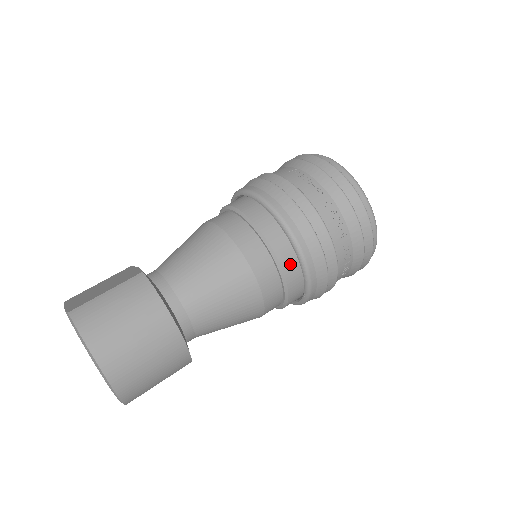
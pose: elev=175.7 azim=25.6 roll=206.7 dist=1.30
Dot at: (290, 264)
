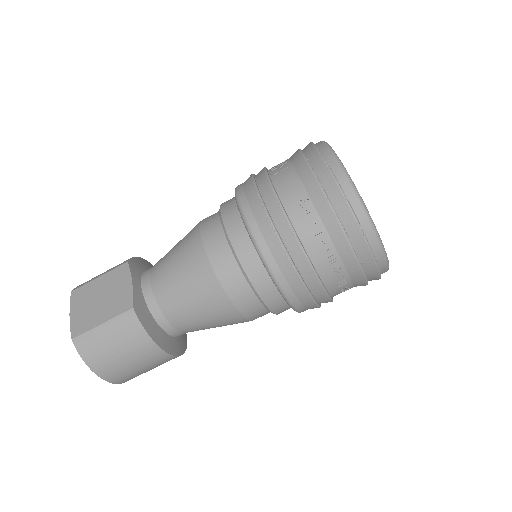
Dot at: (280, 306)
